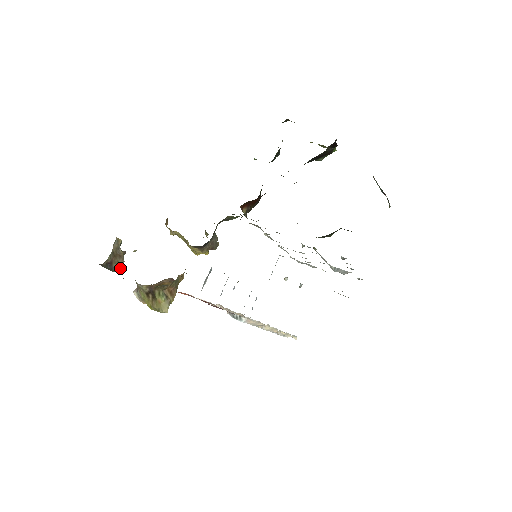
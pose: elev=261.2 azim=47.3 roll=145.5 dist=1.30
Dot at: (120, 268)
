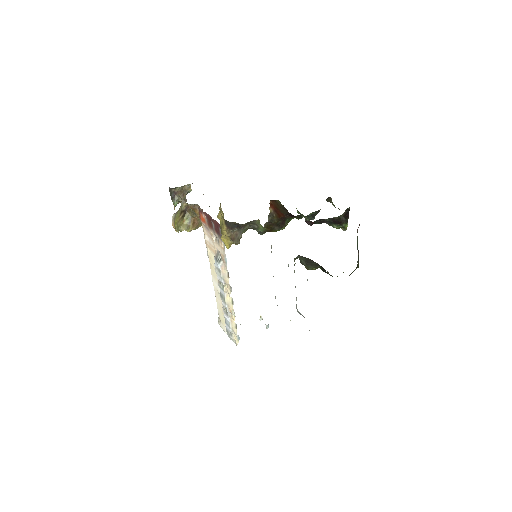
Dot at: (177, 202)
